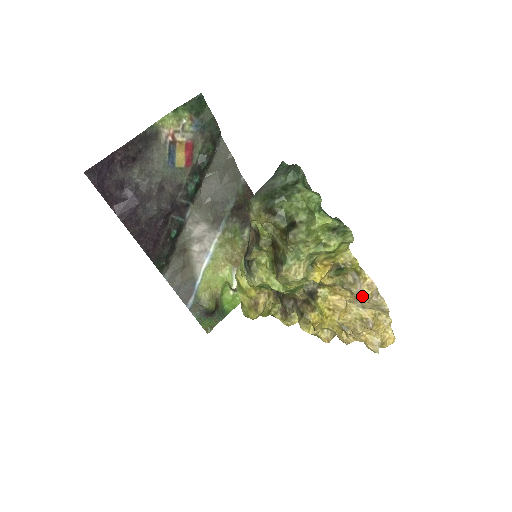
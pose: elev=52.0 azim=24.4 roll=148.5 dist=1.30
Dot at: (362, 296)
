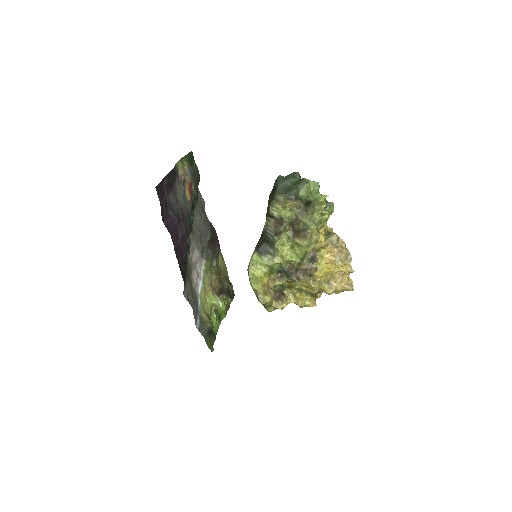
Dot at: (343, 248)
